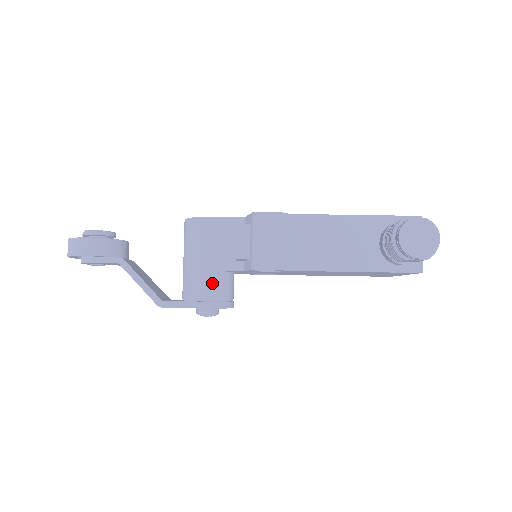
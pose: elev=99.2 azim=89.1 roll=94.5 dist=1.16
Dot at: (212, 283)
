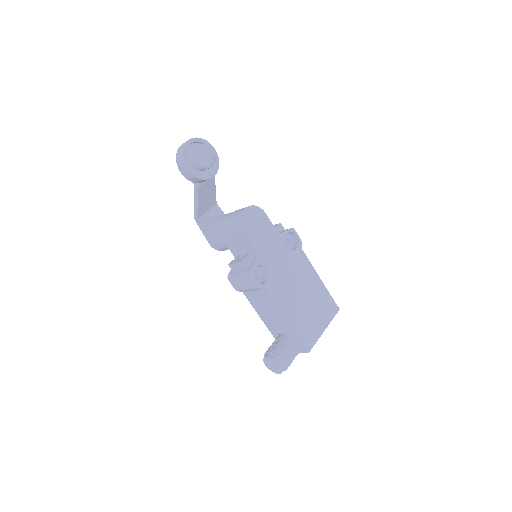
Dot at: (221, 244)
